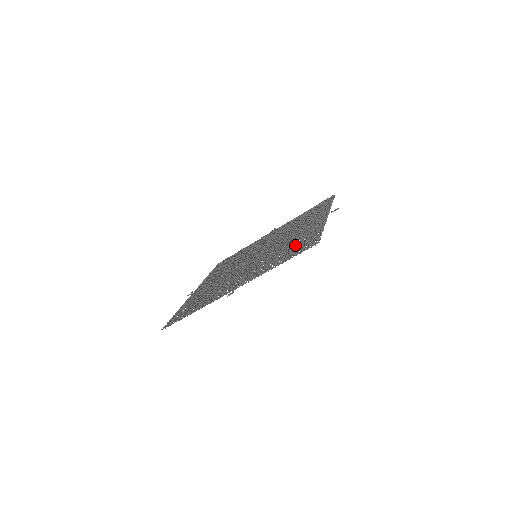
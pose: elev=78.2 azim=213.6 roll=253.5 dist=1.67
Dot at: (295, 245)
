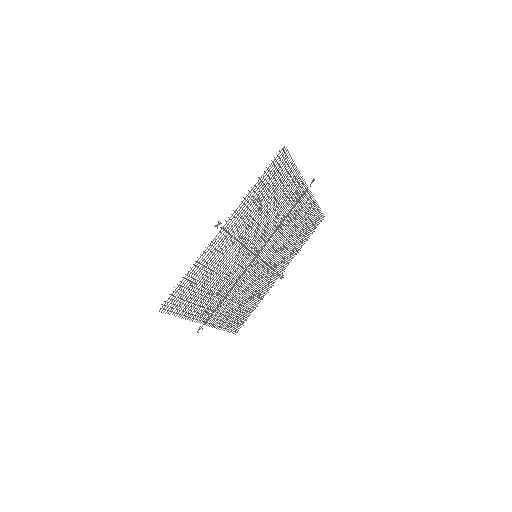
Dot at: (275, 188)
